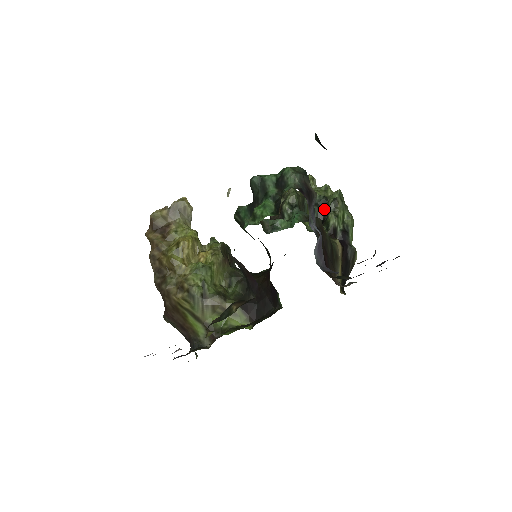
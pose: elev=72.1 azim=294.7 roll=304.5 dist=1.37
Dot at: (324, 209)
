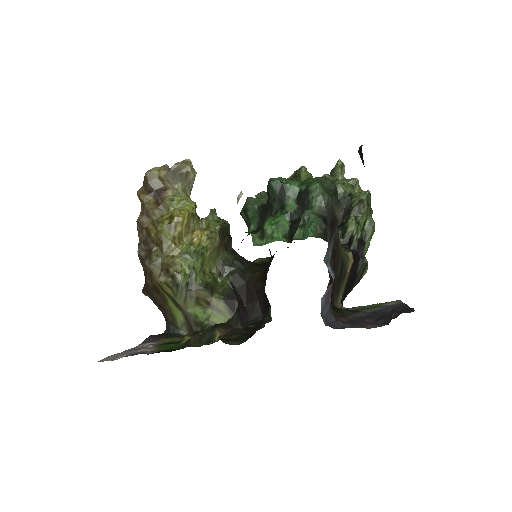
Dot at: (345, 209)
